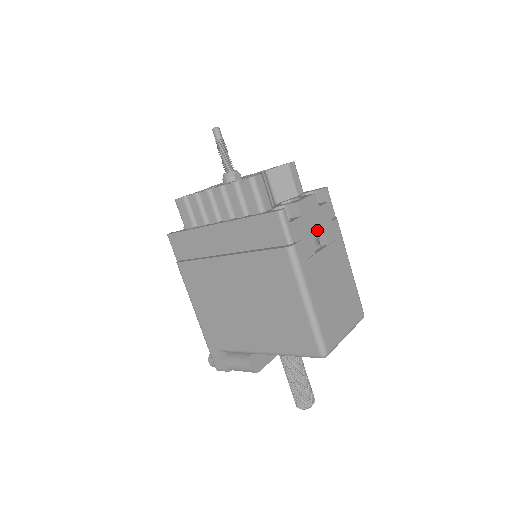
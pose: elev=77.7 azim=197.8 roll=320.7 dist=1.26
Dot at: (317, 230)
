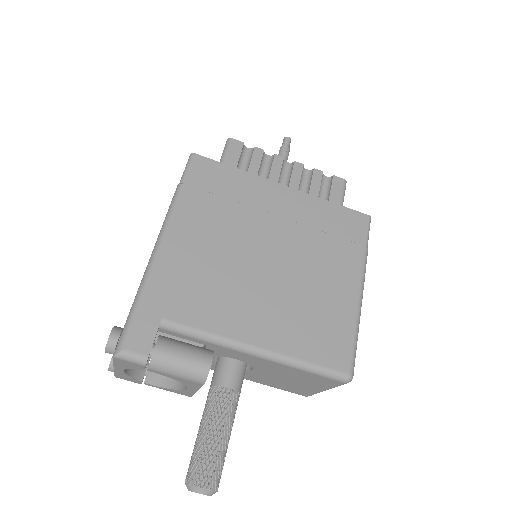
Dot at: occluded
